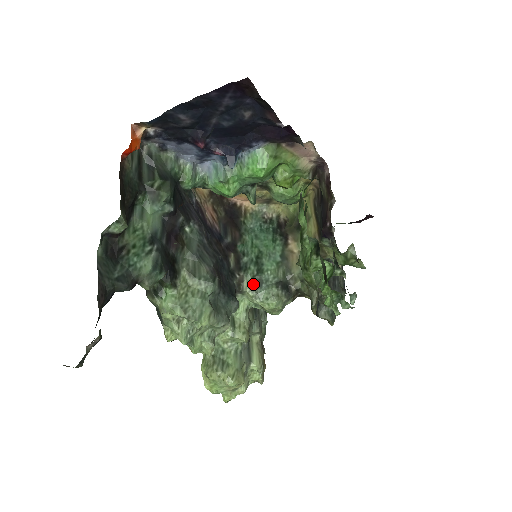
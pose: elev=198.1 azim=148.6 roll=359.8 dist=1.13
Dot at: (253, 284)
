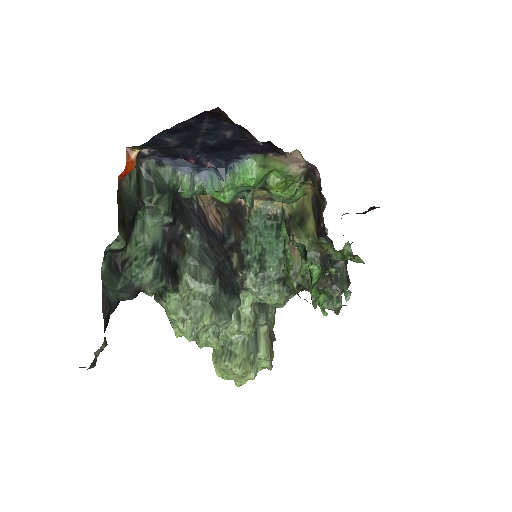
Dot at: (256, 281)
